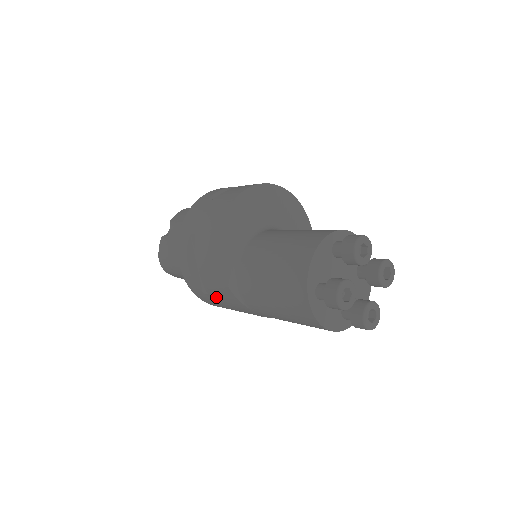
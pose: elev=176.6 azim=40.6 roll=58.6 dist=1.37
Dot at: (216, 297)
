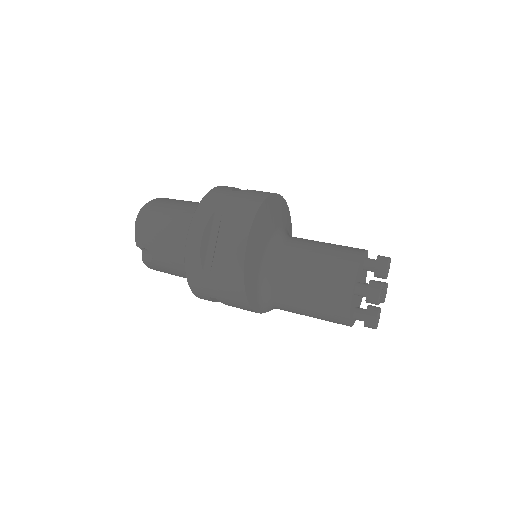
Dot at: occluded
